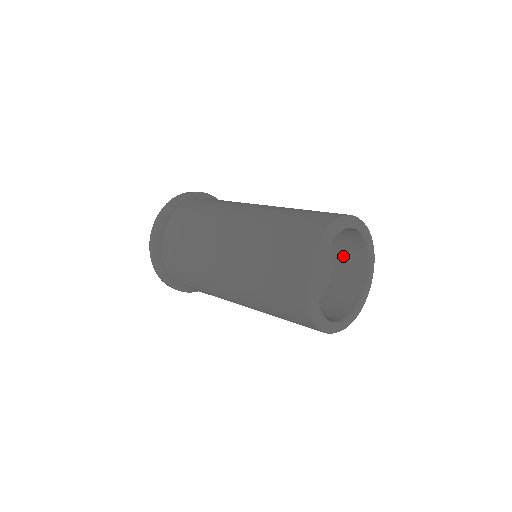
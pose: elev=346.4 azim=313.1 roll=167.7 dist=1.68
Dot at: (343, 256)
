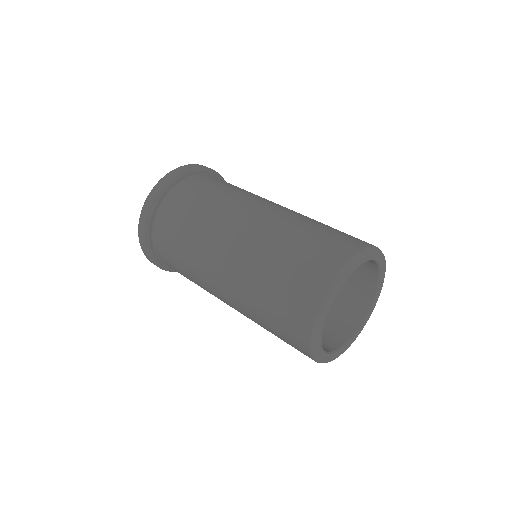
Dot at: (349, 278)
